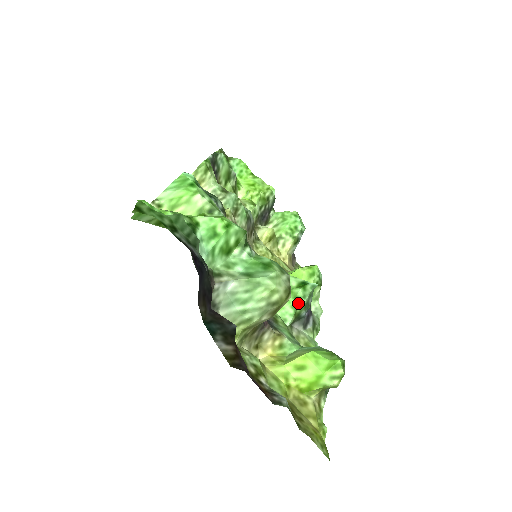
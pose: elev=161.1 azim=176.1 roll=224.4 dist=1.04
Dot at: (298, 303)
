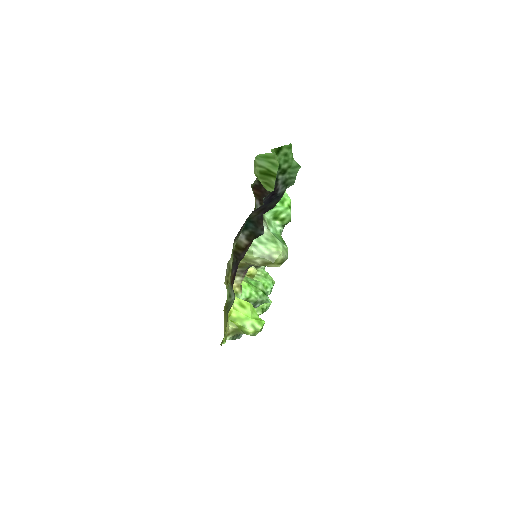
Dot at: (255, 296)
